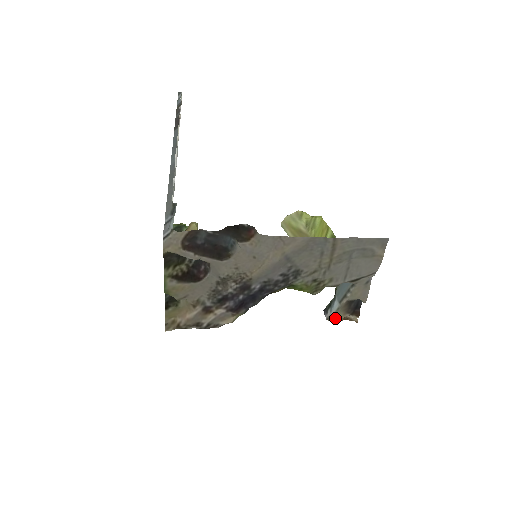
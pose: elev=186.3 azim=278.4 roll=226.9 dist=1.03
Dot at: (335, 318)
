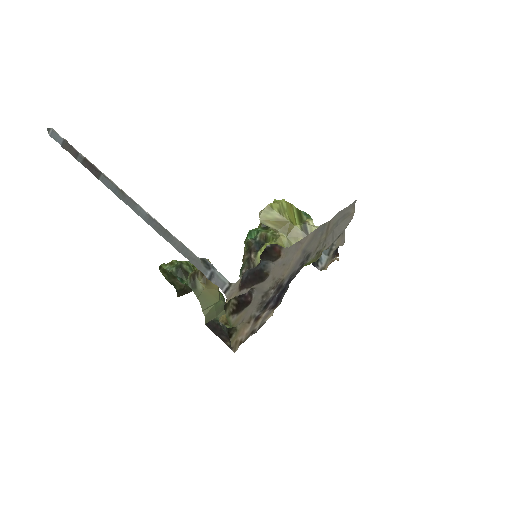
Dot at: (327, 267)
